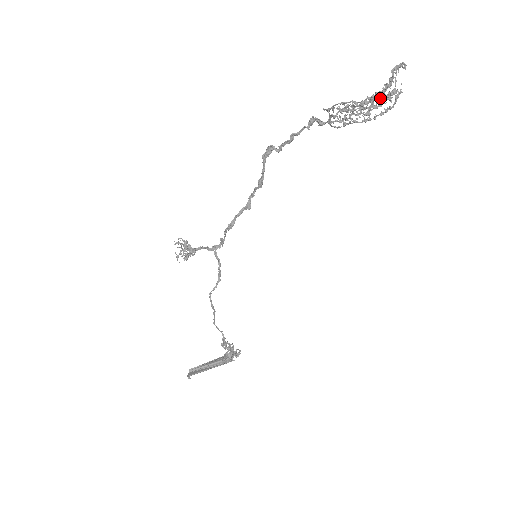
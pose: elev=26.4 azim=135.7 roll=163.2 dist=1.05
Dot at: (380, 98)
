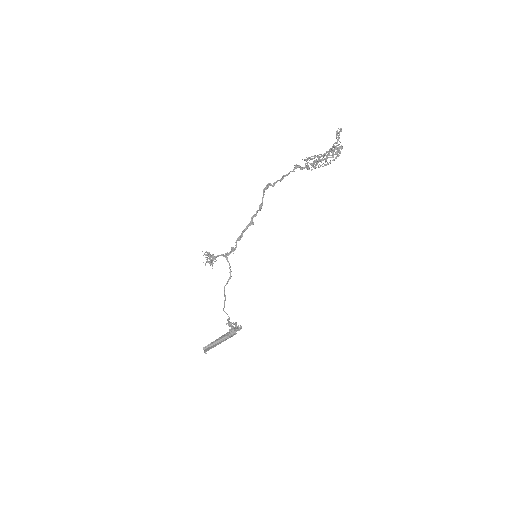
Dot at: (335, 152)
